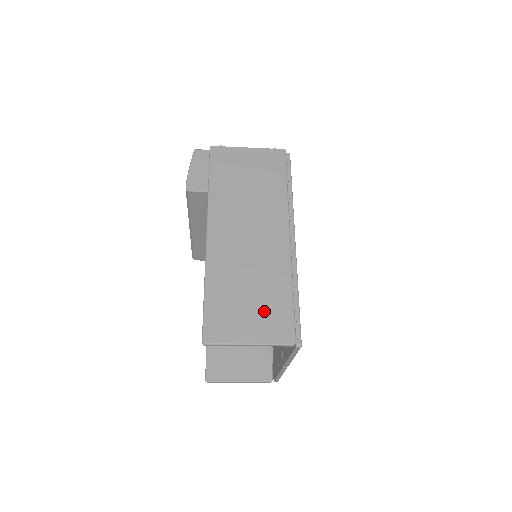
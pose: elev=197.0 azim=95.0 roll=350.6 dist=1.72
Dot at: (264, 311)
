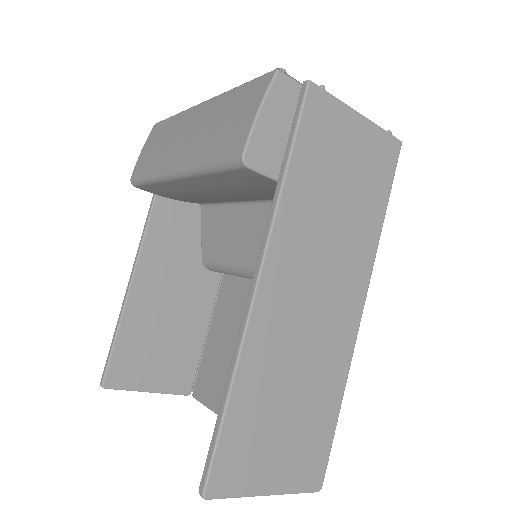
Dot at: (300, 439)
